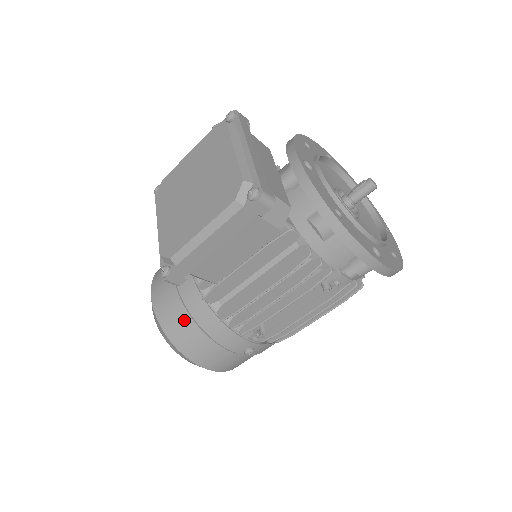
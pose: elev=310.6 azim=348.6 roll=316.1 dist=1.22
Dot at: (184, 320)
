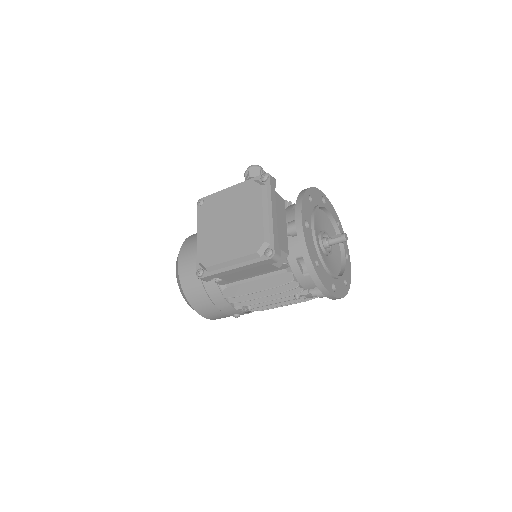
Dot at: (199, 289)
